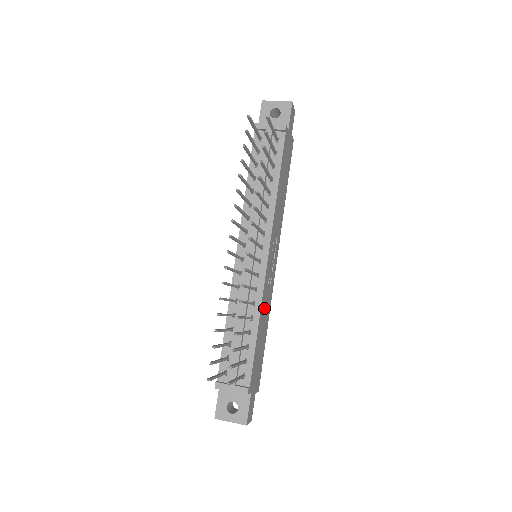
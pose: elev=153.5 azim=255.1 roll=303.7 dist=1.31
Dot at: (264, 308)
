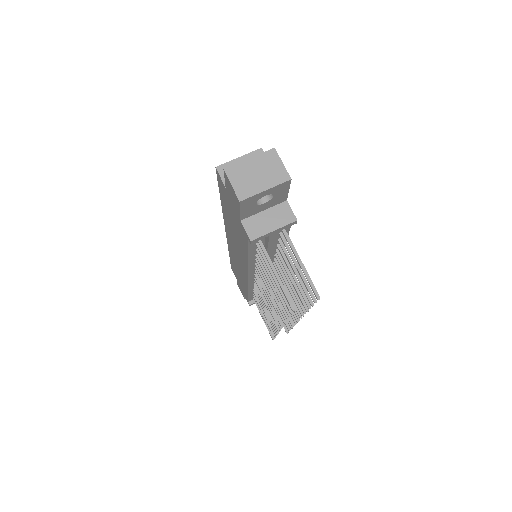
Dot at: occluded
